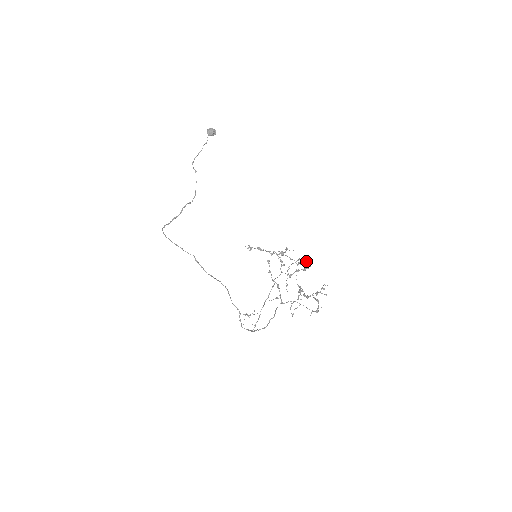
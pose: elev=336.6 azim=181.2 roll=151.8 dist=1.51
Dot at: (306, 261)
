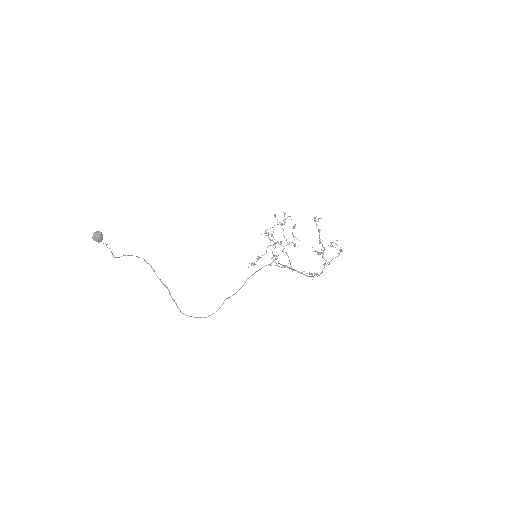
Dot at: occluded
